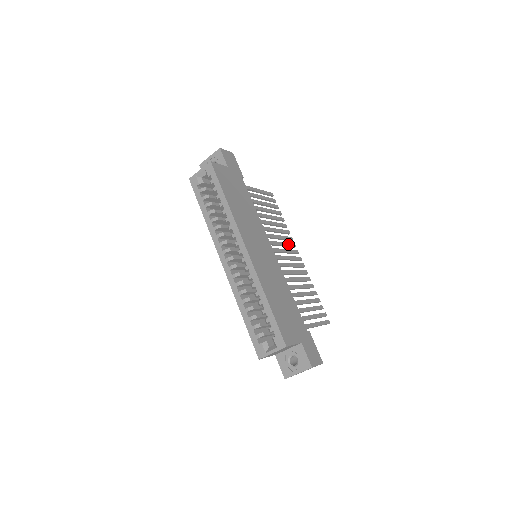
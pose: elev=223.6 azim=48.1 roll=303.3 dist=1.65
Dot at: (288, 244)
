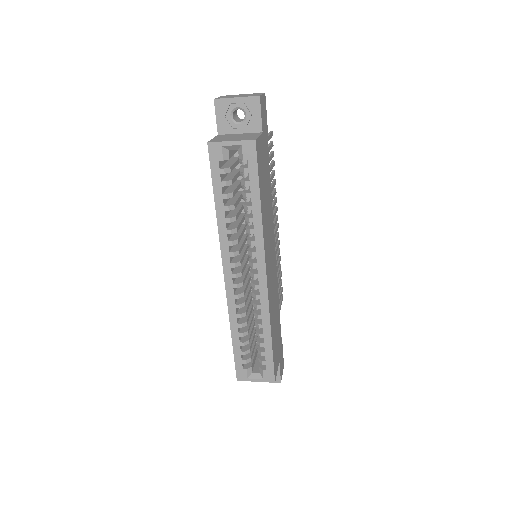
Dot at: (275, 213)
